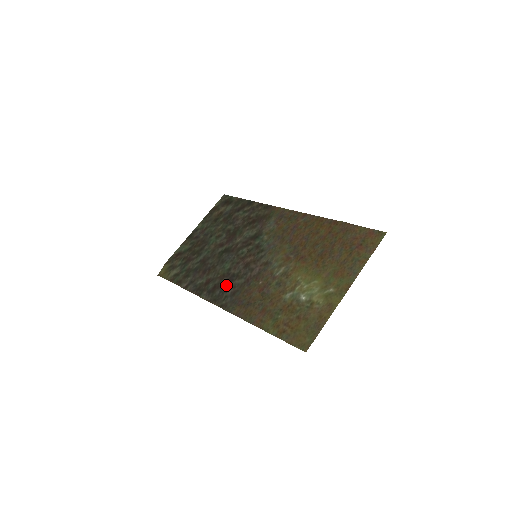
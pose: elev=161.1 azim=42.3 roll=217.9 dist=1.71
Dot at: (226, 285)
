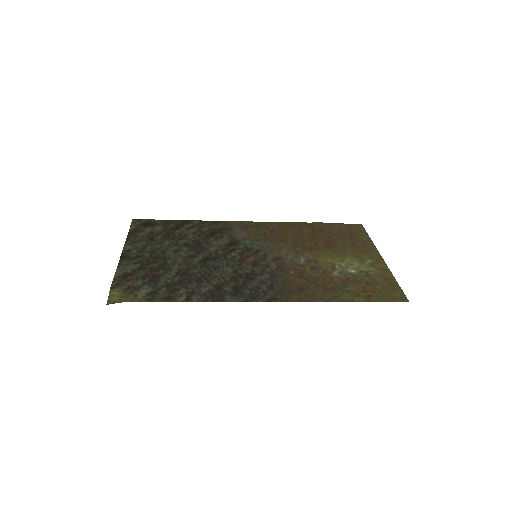
Dot at: (250, 283)
